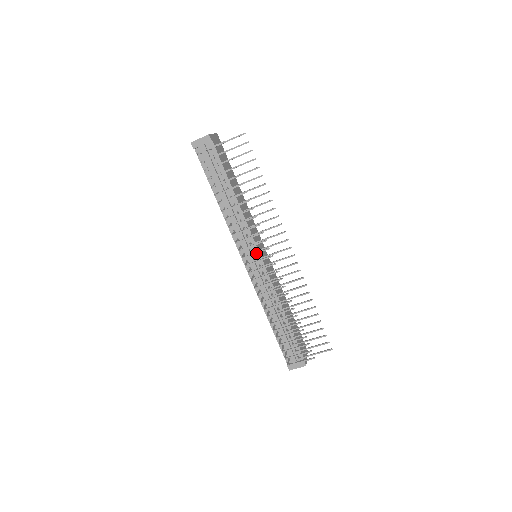
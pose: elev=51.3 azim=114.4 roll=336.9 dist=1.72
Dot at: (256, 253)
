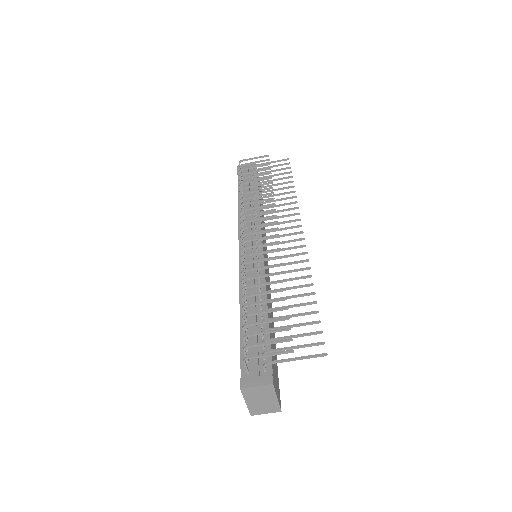
Dot at: (259, 224)
